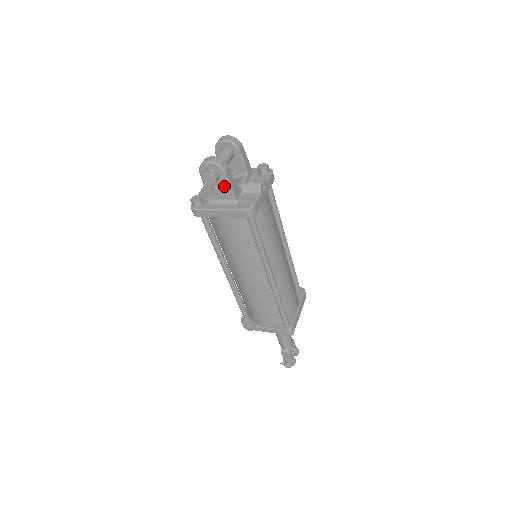
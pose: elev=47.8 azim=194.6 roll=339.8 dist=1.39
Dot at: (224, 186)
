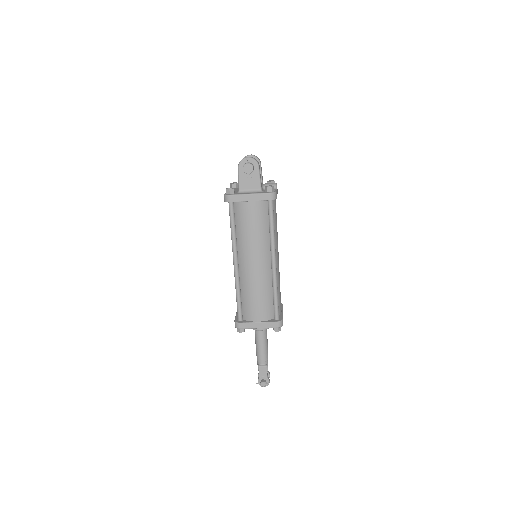
Dot at: (255, 177)
